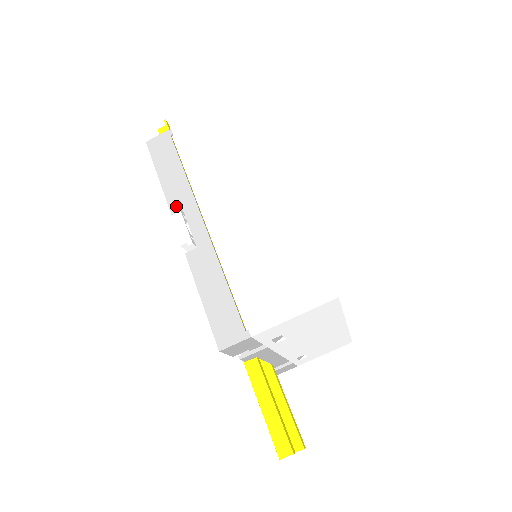
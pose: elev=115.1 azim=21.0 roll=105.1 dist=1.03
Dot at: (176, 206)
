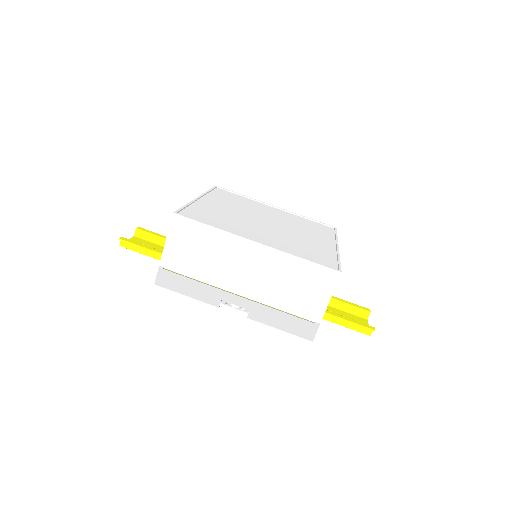
Dot at: (214, 301)
